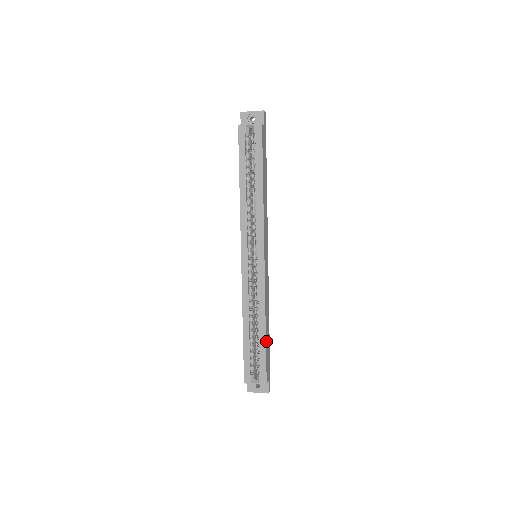
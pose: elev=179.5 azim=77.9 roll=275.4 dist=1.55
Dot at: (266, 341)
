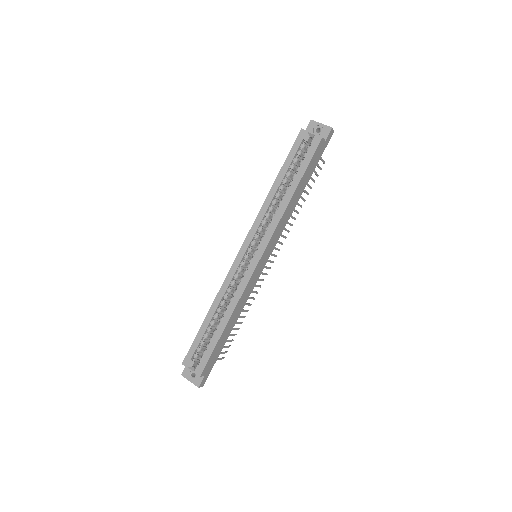
Dot at: (221, 337)
